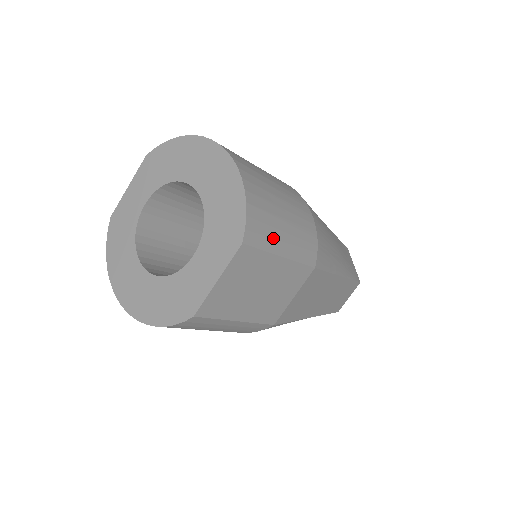
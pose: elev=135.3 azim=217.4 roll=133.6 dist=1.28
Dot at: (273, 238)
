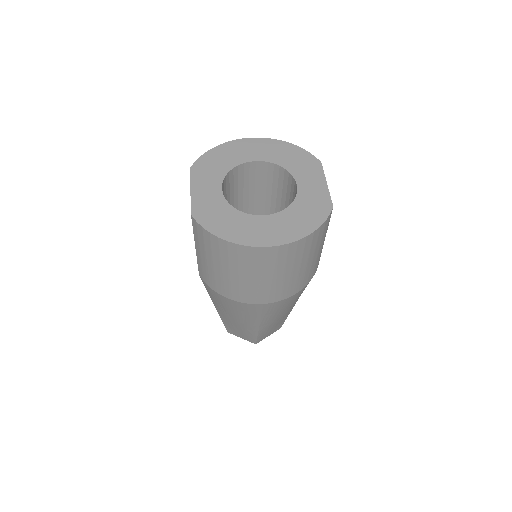
Dot at: occluded
